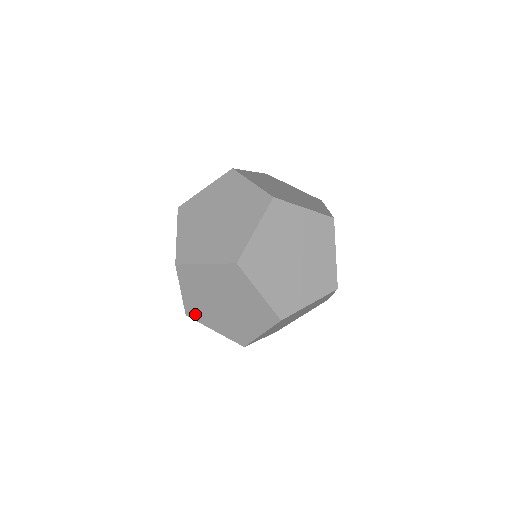
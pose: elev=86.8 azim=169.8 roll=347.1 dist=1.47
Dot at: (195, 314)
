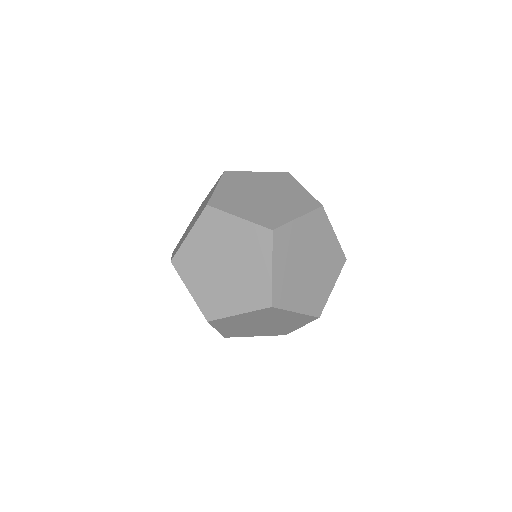
Dot at: occluded
